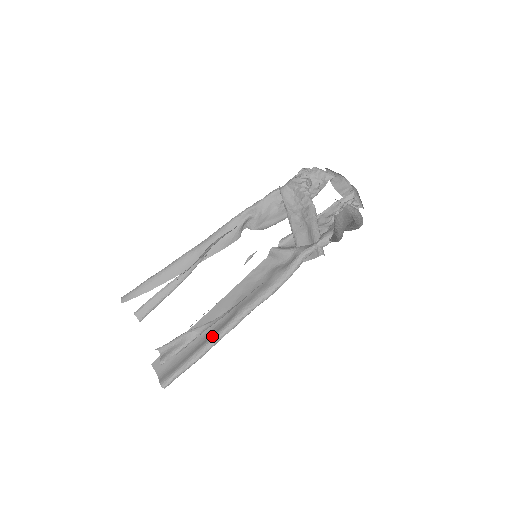
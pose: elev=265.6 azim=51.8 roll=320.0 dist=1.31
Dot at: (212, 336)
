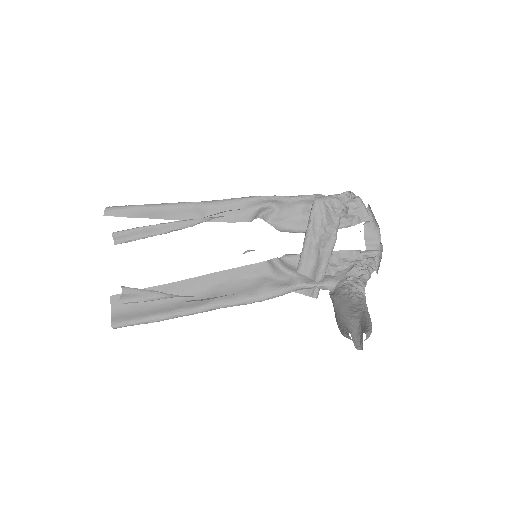
Dot at: (178, 309)
